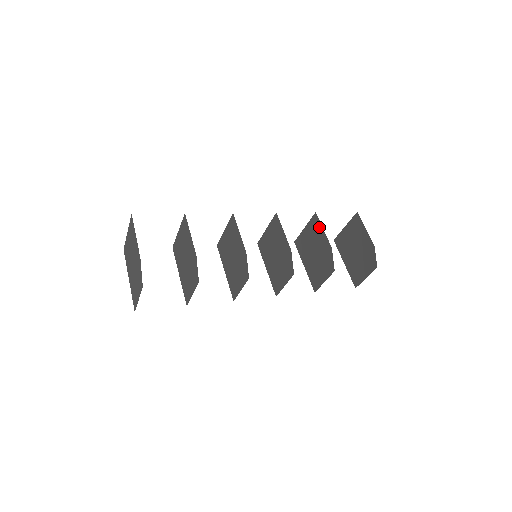
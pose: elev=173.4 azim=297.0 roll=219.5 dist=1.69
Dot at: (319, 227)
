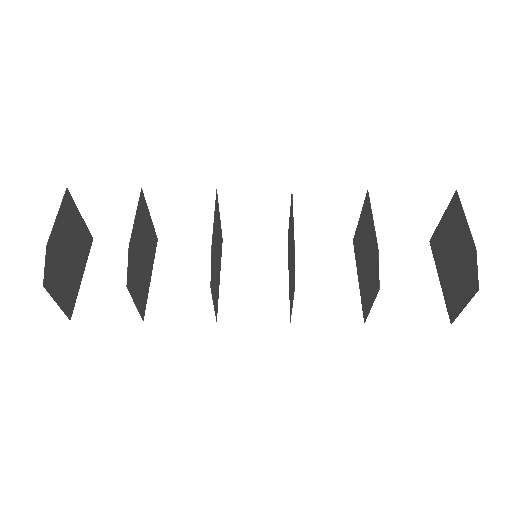
Dot at: (369, 213)
